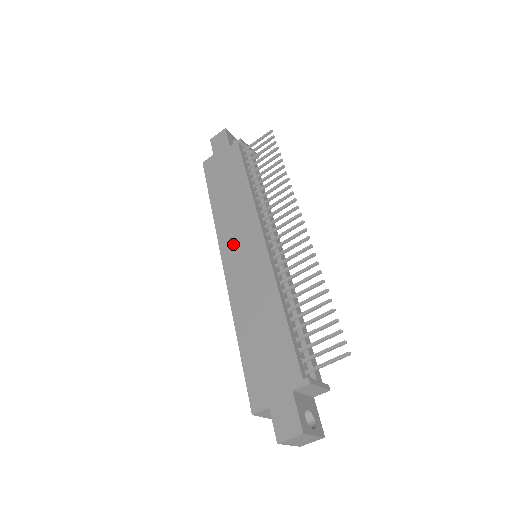
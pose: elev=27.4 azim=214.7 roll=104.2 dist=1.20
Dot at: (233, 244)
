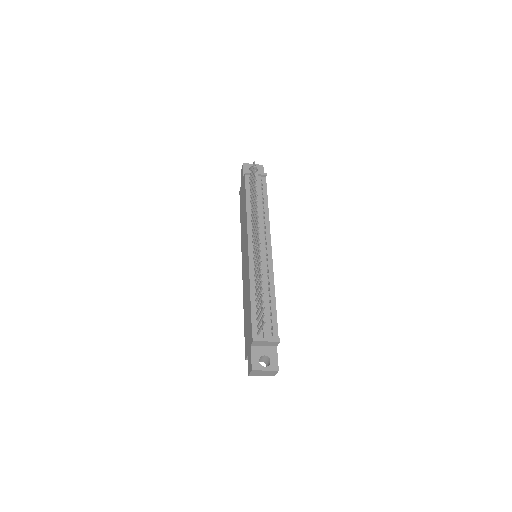
Dot at: (243, 252)
